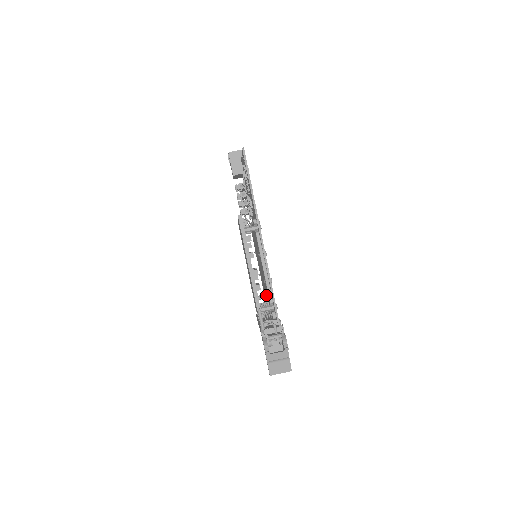
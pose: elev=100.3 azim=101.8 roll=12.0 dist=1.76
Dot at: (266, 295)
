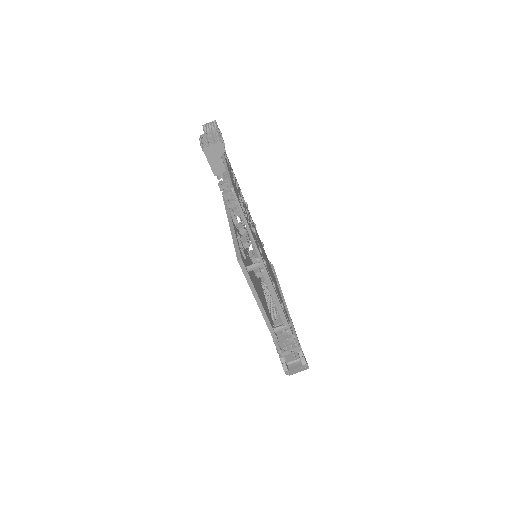
Dot at: occluded
